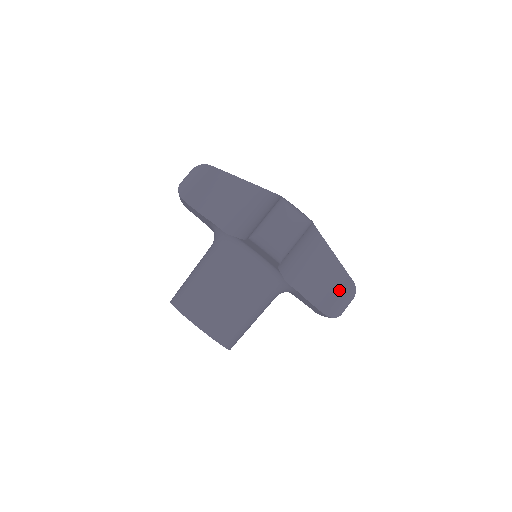
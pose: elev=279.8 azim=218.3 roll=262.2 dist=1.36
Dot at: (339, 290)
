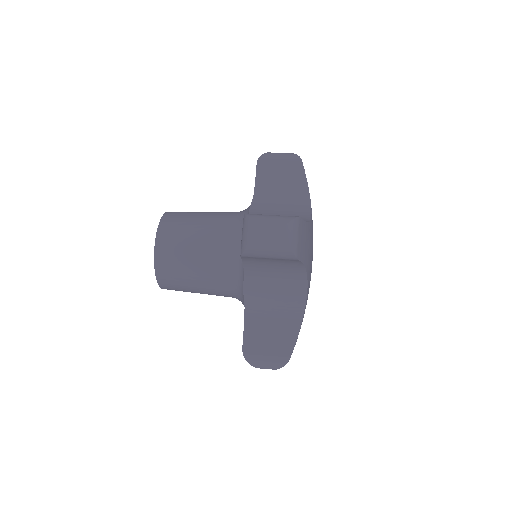
Dot at: occluded
